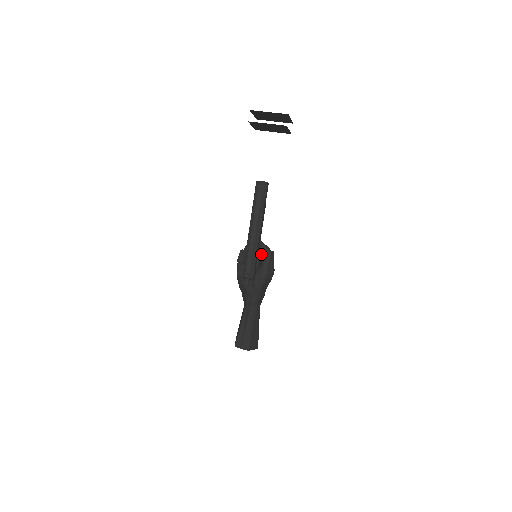
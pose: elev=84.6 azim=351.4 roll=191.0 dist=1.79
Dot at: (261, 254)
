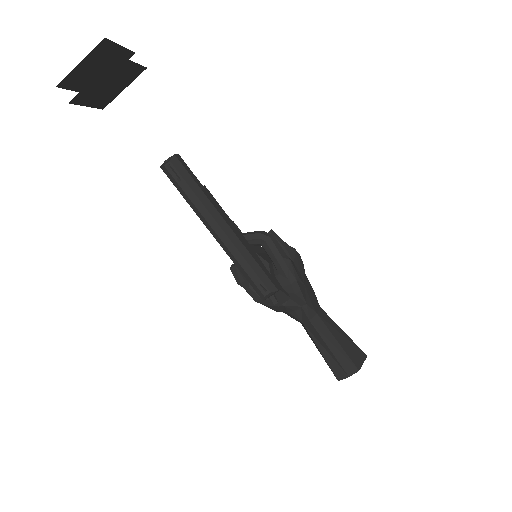
Dot at: (260, 247)
